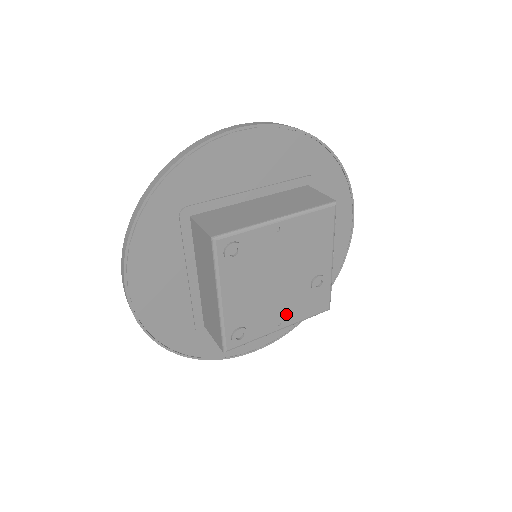
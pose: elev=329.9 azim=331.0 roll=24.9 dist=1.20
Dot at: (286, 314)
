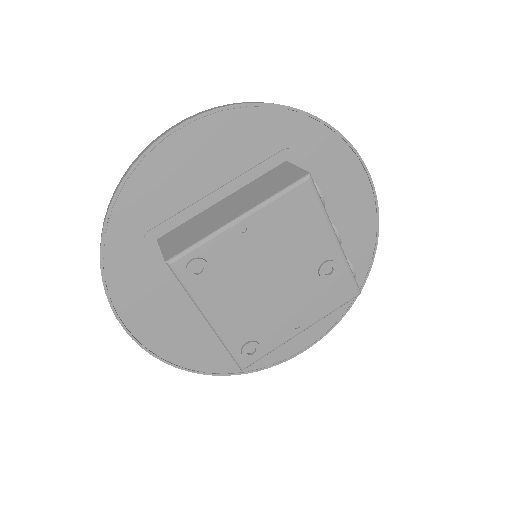
Dot at: (302, 314)
